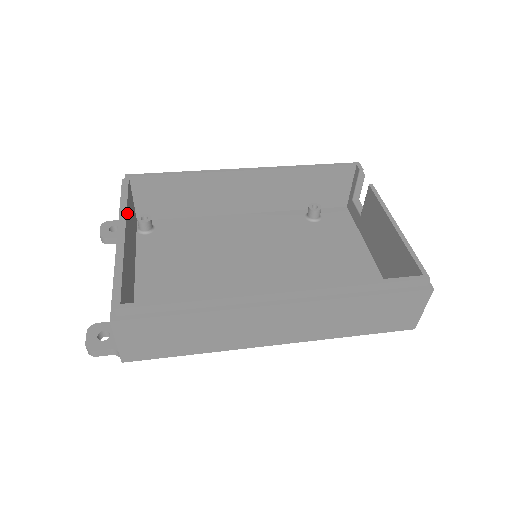
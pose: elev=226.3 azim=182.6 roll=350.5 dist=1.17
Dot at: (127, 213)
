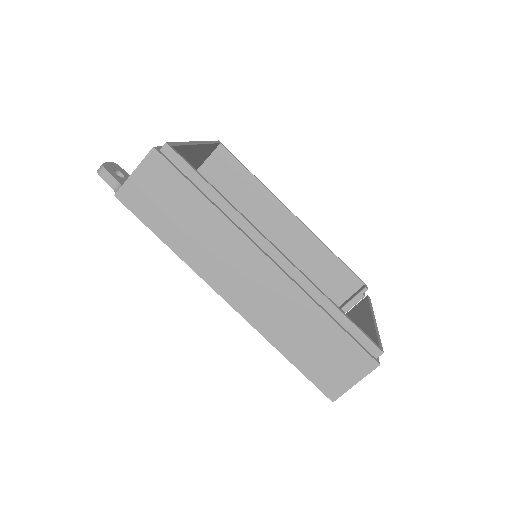
Dot at: (206, 146)
